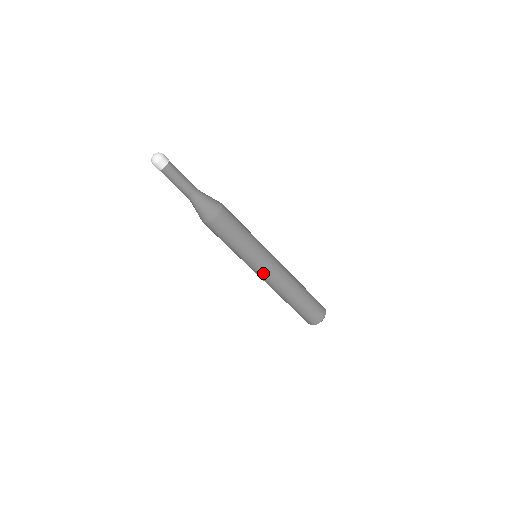
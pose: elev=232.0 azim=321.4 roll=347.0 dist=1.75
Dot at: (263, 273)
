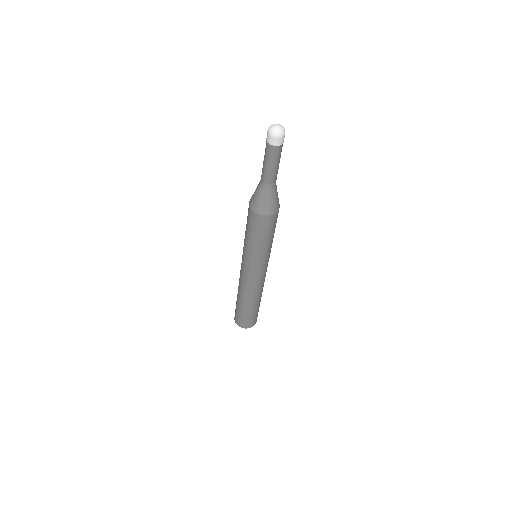
Dot at: (258, 275)
